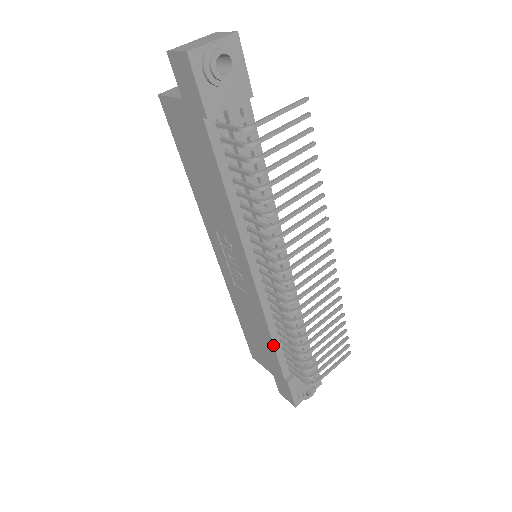
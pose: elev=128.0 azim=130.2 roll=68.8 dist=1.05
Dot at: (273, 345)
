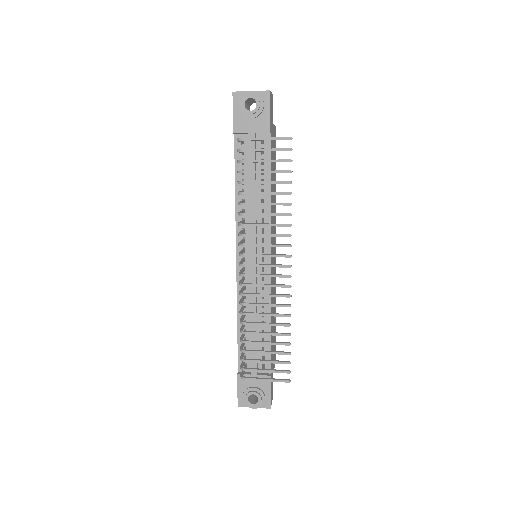
Dot at: (237, 331)
